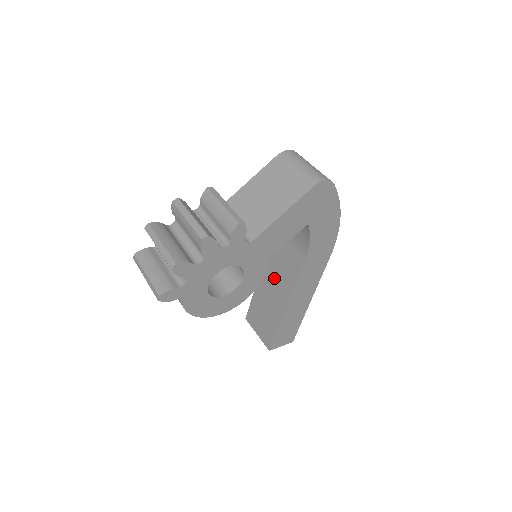
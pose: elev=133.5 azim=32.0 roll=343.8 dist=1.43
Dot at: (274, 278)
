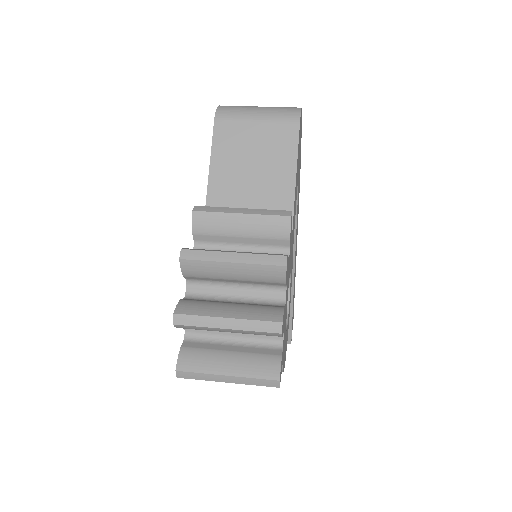
Dot at: occluded
